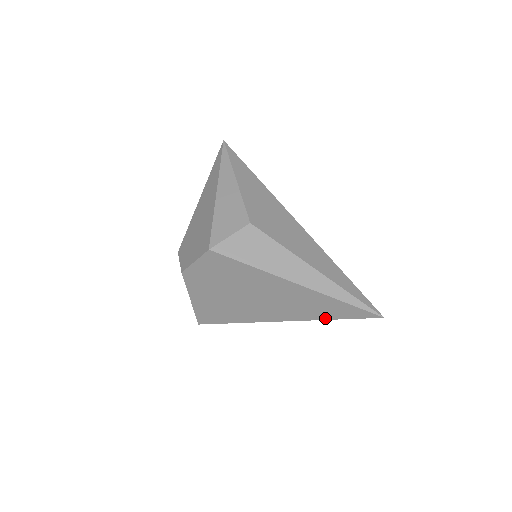
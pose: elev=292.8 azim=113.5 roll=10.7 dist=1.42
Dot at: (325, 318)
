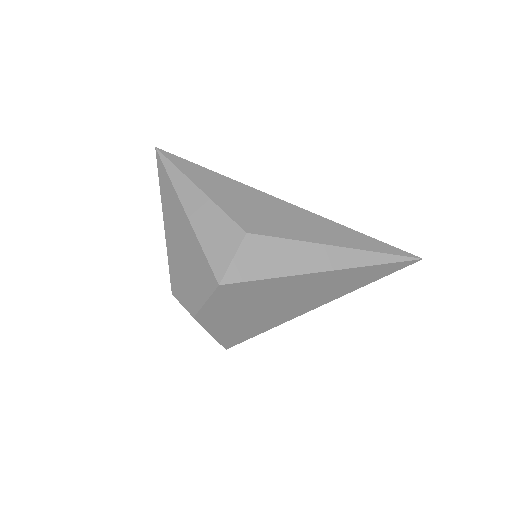
Dot at: (361, 286)
